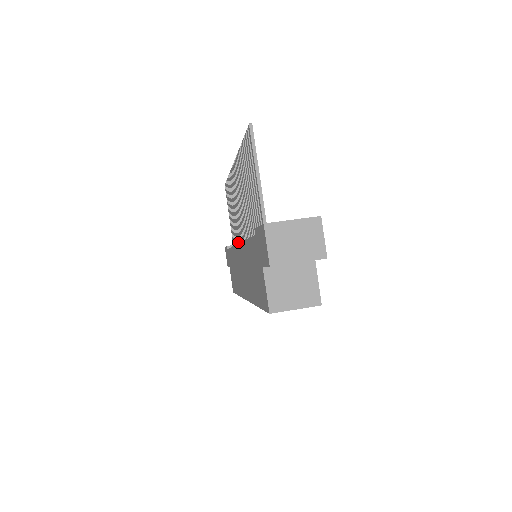
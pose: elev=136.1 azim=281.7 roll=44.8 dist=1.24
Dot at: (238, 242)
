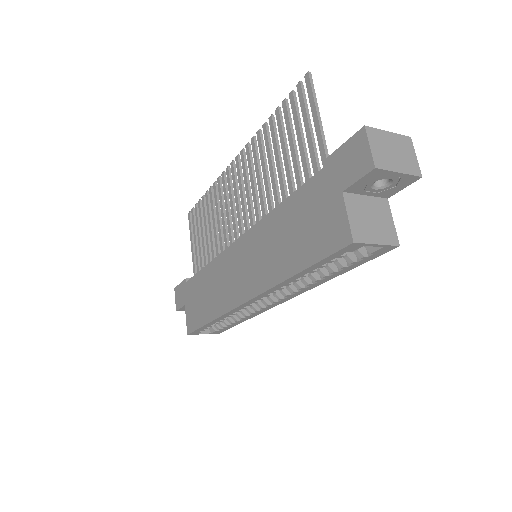
Dot at: occluded
